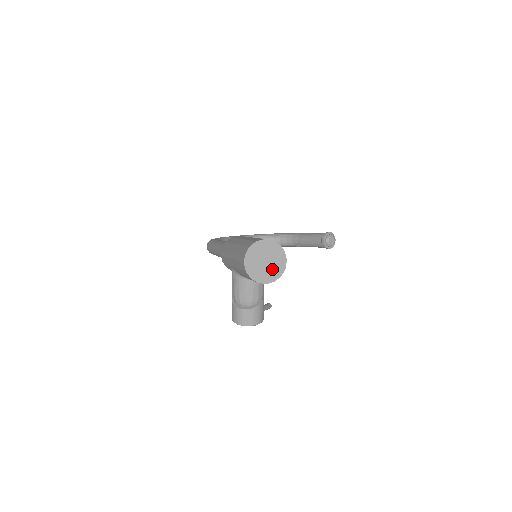
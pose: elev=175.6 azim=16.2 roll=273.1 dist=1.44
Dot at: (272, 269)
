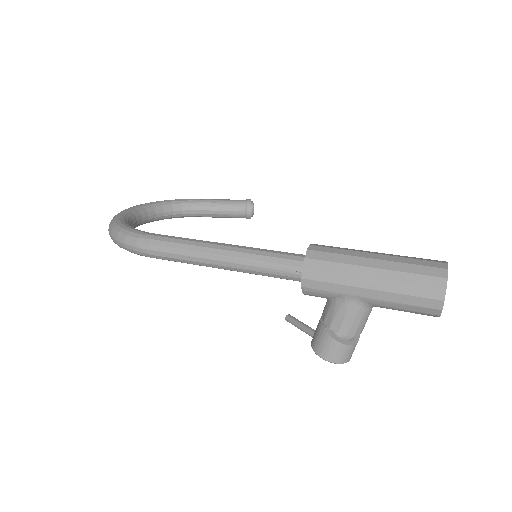
Dot at: occluded
